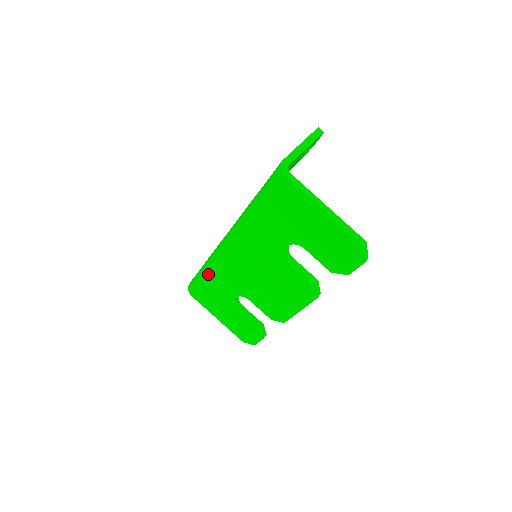
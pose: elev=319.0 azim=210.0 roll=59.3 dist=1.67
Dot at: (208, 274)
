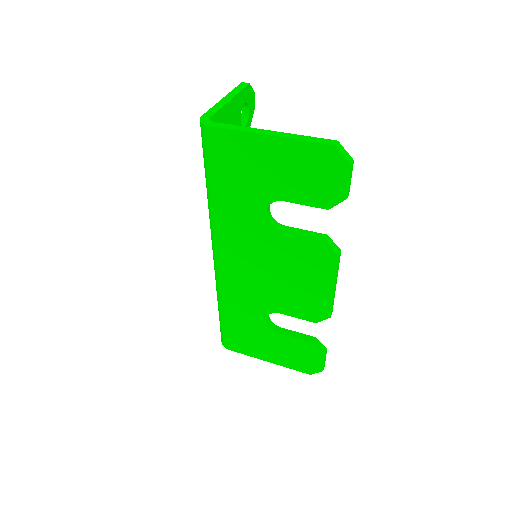
Dot at: (224, 310)
